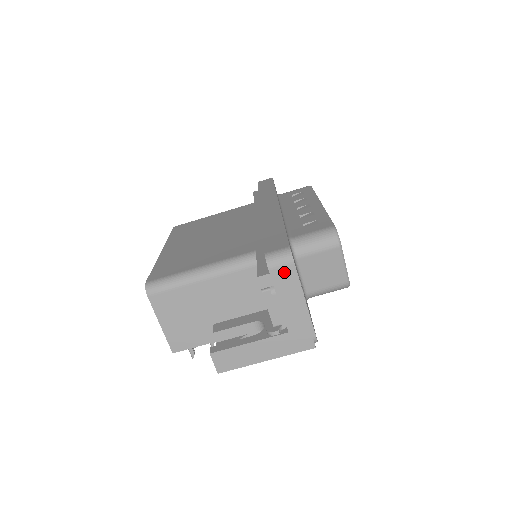
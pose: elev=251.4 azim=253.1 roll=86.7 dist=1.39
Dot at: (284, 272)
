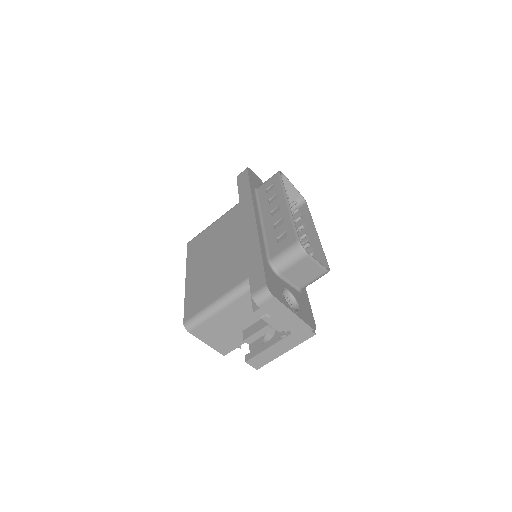
Dot at: (270, 304)
